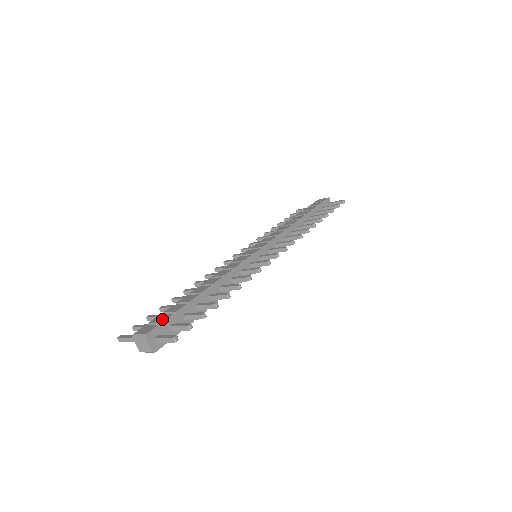
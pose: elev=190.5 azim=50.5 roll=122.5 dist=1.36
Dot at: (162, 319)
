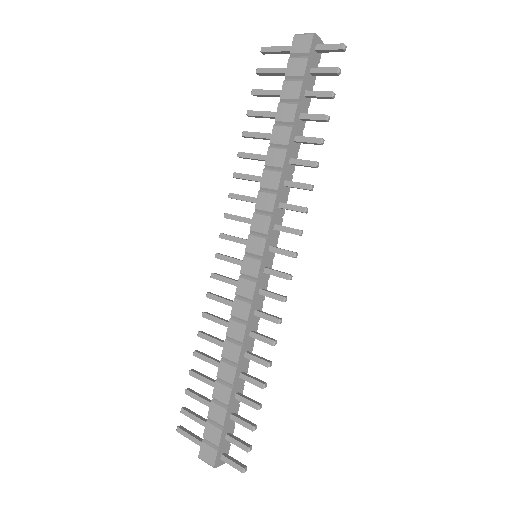
Dot at: (215, 439)
